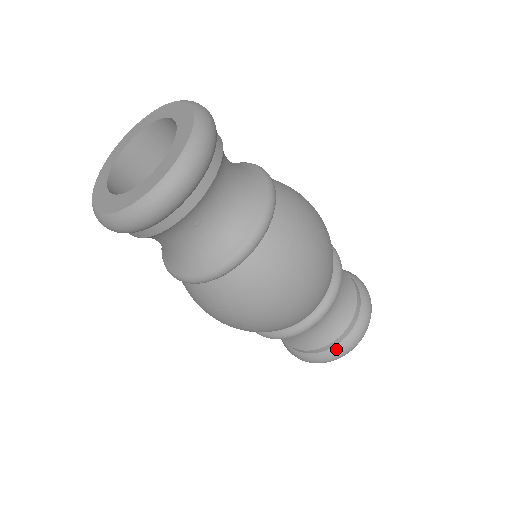
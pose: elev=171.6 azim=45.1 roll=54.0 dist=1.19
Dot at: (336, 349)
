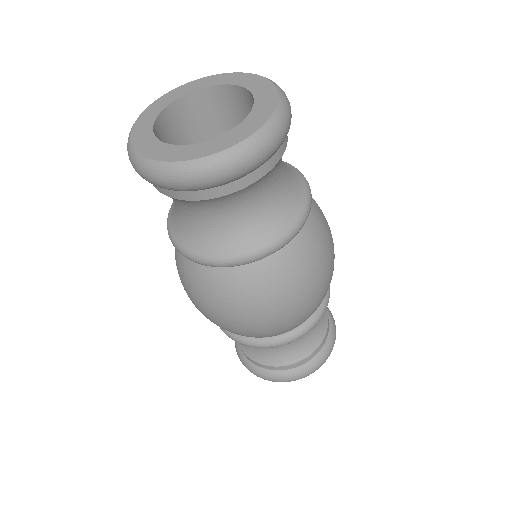
Dot at: (252, 366)
